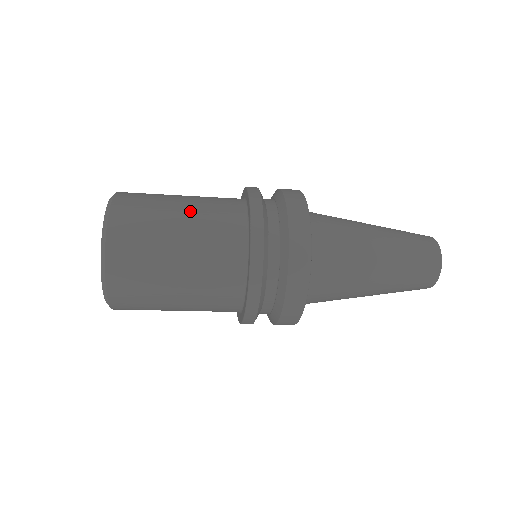
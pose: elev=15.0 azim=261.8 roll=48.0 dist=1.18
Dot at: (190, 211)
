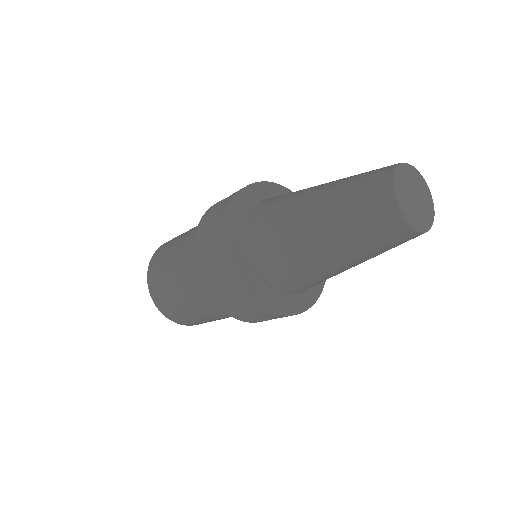
Dot at: (178, 279)
